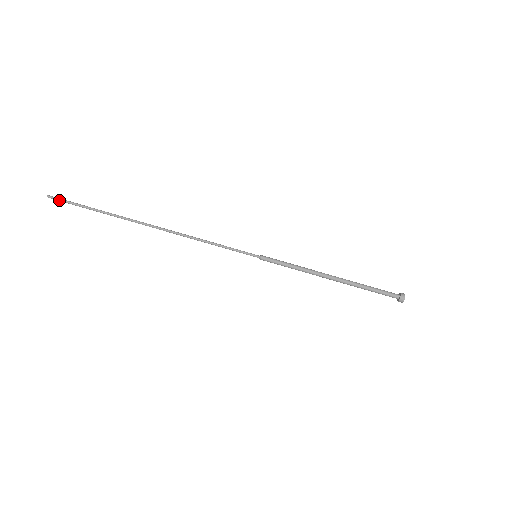
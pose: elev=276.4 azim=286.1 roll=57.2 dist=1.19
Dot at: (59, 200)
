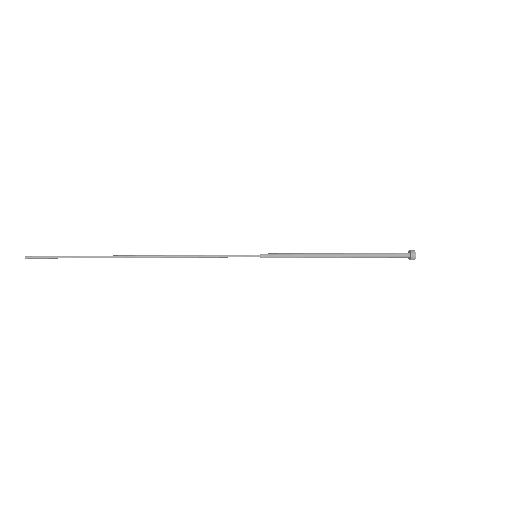
Dot at: (39, 257)
